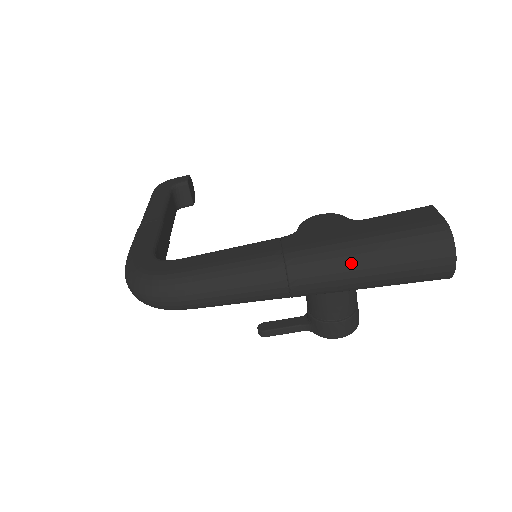
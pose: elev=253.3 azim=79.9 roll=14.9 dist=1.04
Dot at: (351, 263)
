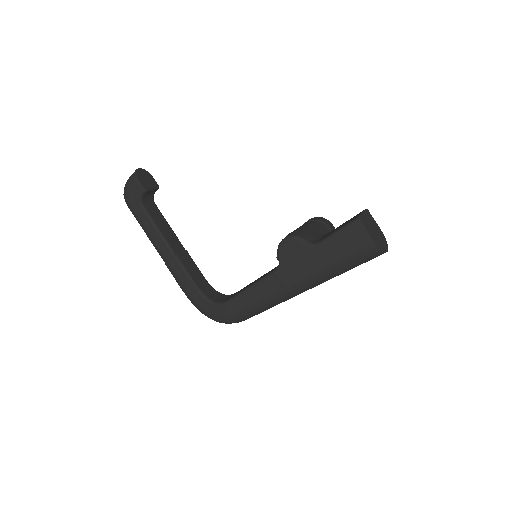
Dot at: (326, 280)
